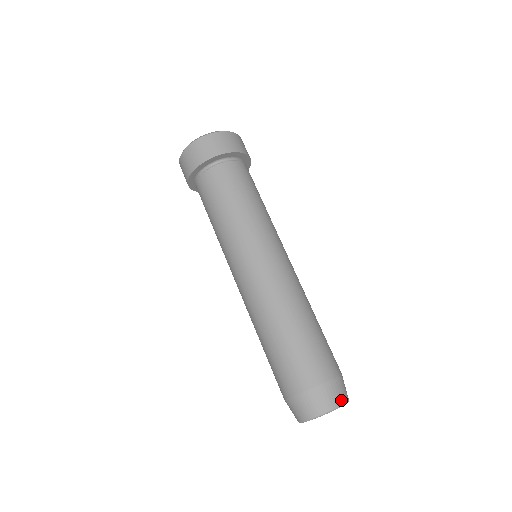
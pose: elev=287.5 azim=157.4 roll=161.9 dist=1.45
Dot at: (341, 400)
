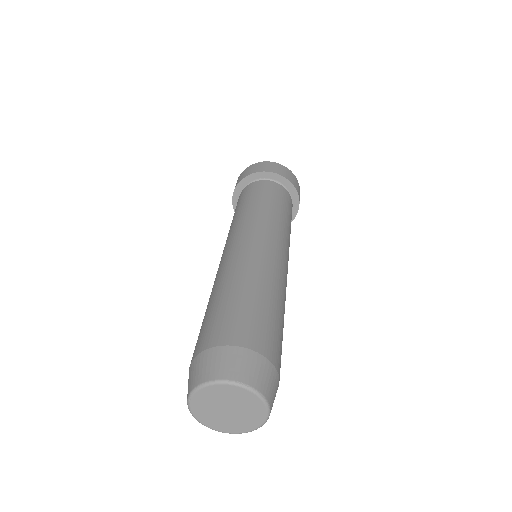
Dot at: (218, 374)
